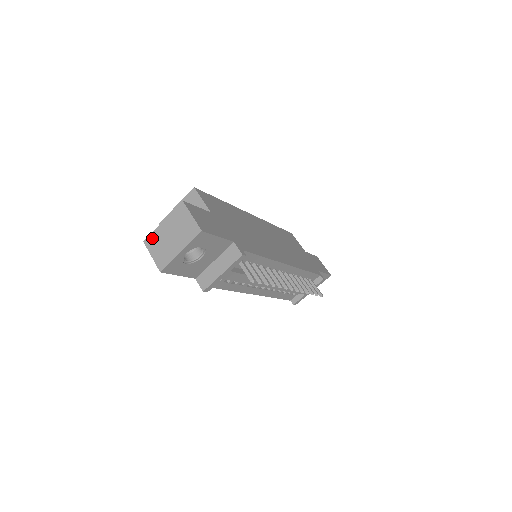
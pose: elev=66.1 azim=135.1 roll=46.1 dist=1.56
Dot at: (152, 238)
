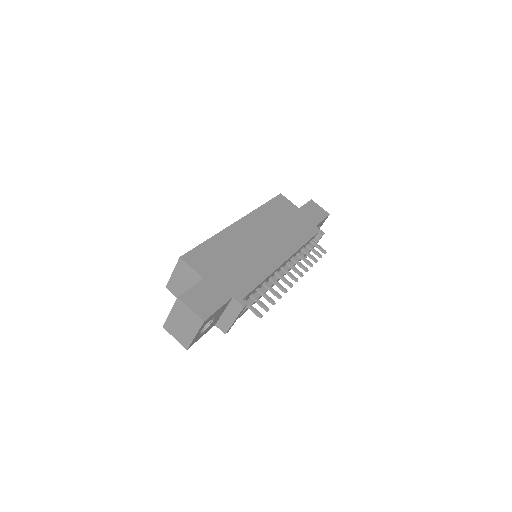
Dot at: (168, 325)
